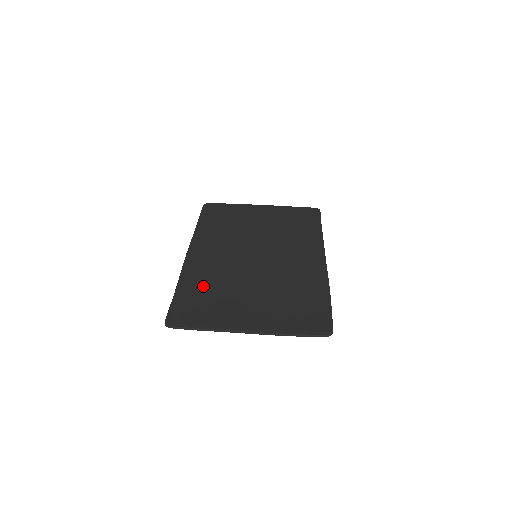
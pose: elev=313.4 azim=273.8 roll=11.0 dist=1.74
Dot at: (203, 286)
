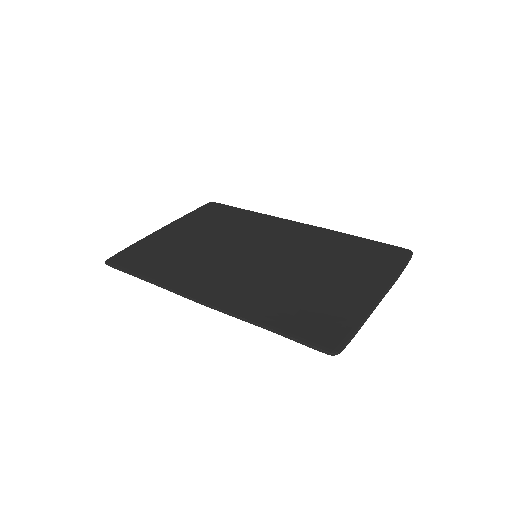
Dot at: (280, 305)
